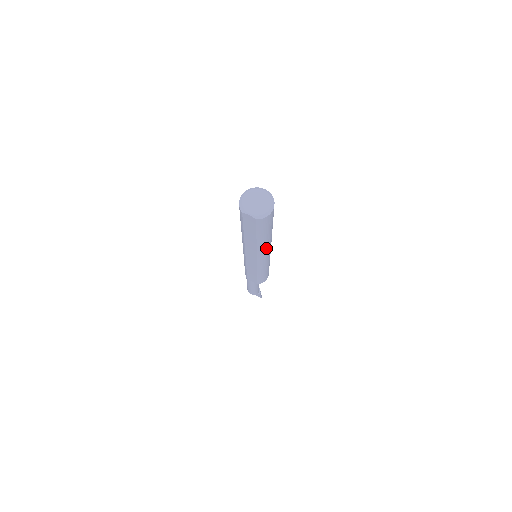
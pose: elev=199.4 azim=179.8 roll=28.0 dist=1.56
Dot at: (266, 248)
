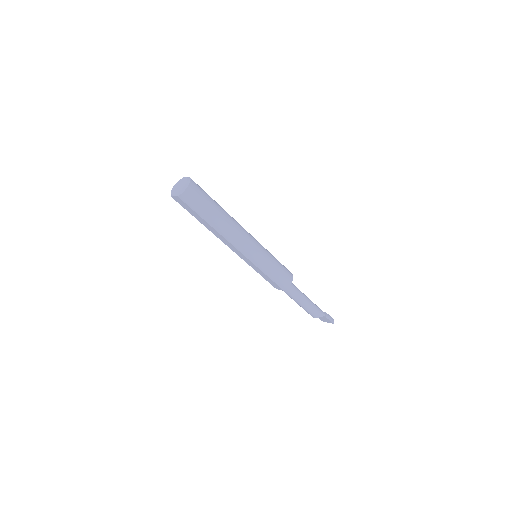
Dot at: (231, 233)
